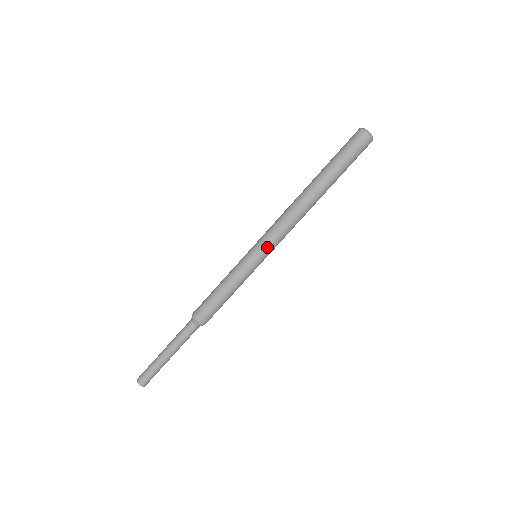
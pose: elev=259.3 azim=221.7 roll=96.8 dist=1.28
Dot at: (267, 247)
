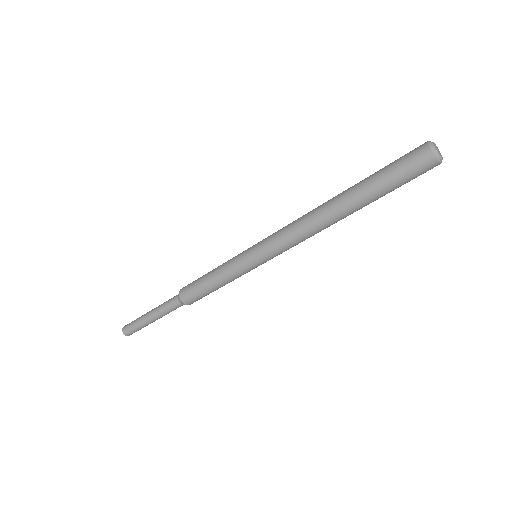
Dot at: (266, 253)
